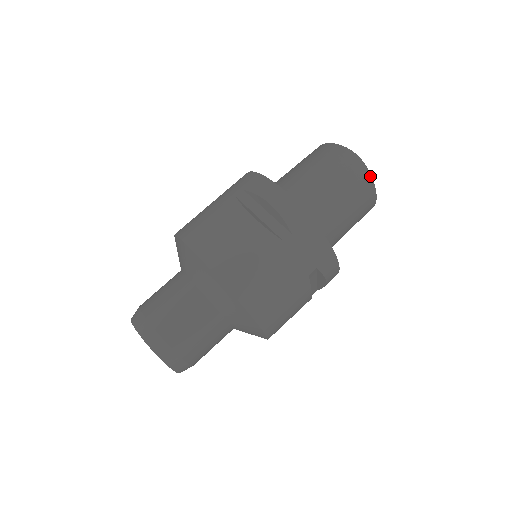
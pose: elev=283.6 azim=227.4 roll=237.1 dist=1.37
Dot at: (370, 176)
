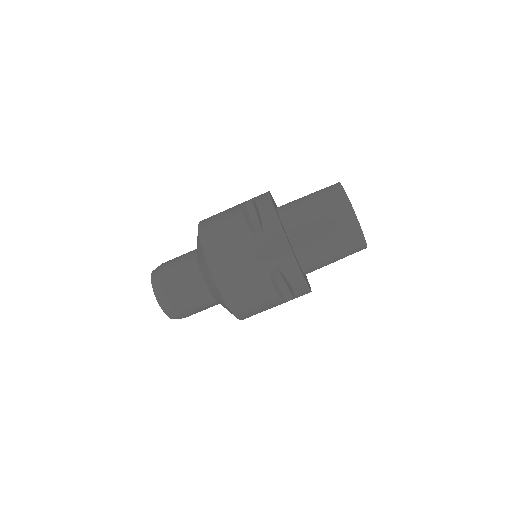
Dot at: occluded
